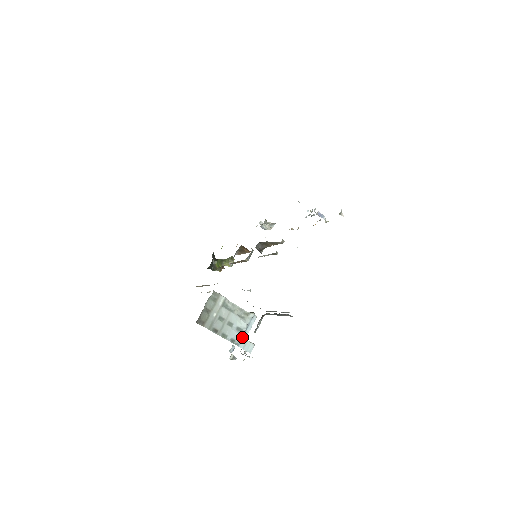
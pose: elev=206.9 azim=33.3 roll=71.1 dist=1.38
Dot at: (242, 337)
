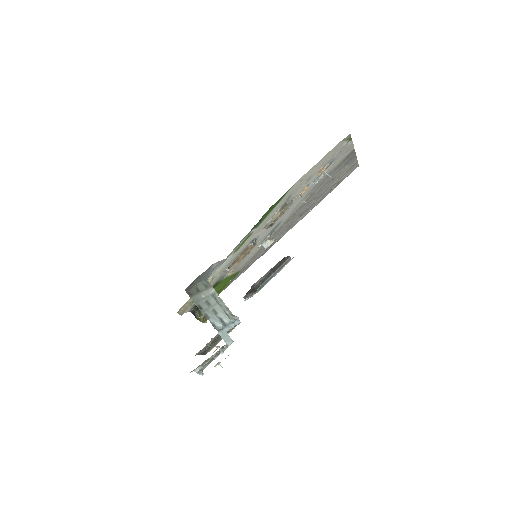
Dot at: (223, 328)
